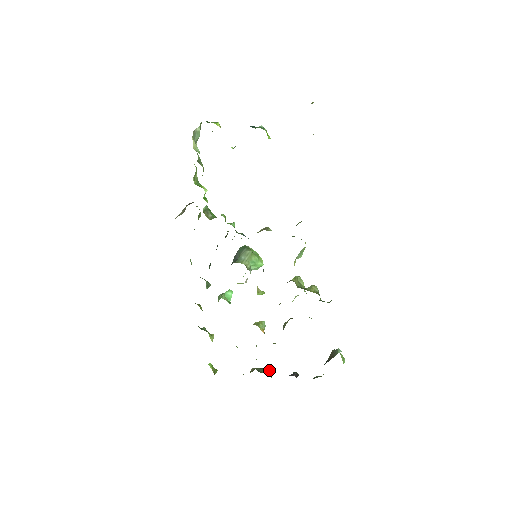
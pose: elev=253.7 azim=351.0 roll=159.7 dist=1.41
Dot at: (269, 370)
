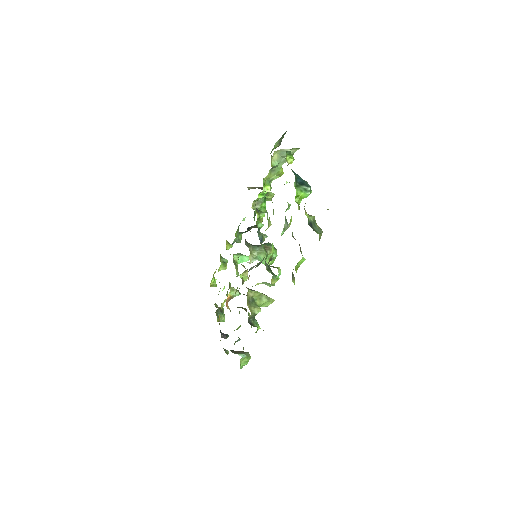
Dot at: (223, 318)
